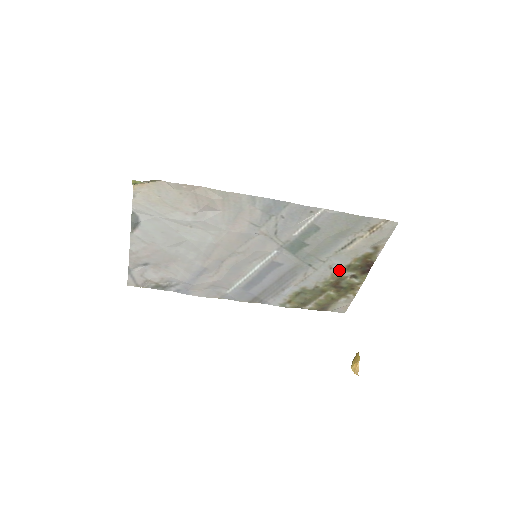
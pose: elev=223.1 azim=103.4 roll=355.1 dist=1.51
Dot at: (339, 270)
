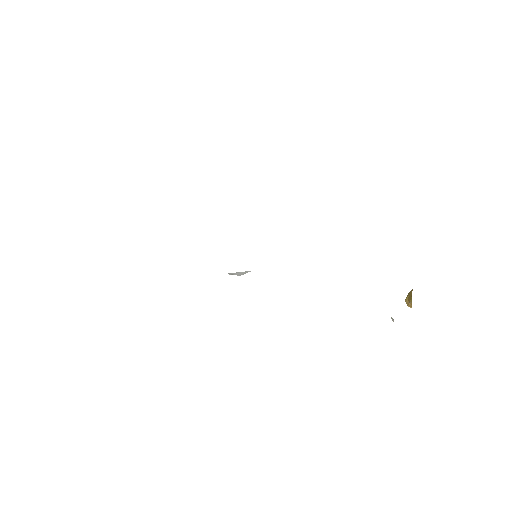
Dot at: occluded
